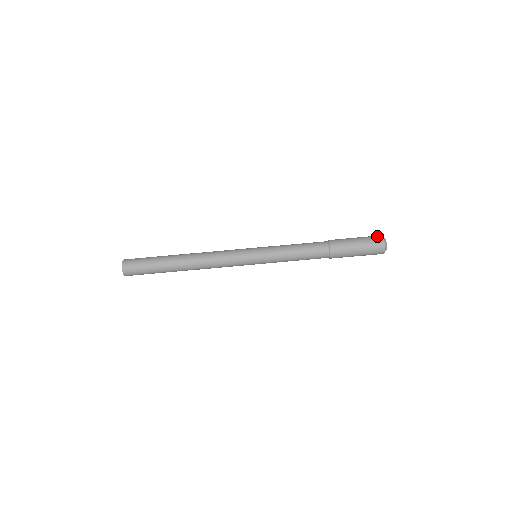
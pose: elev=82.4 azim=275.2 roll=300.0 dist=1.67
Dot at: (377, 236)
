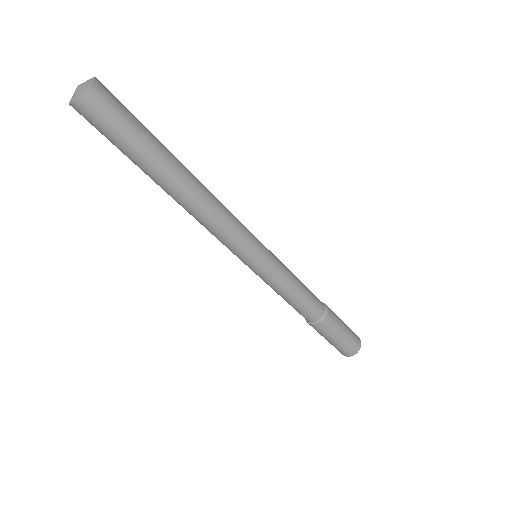
Dot at: occluded
